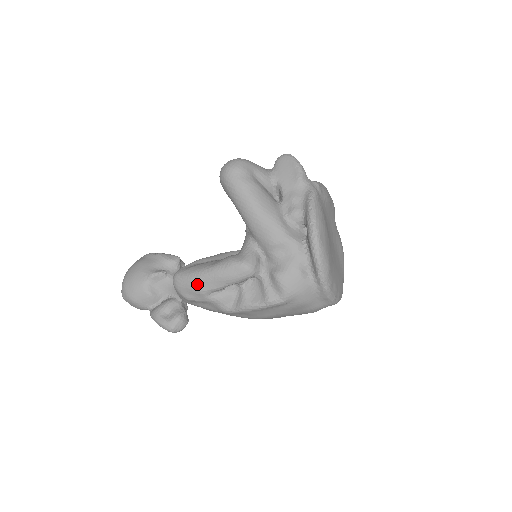
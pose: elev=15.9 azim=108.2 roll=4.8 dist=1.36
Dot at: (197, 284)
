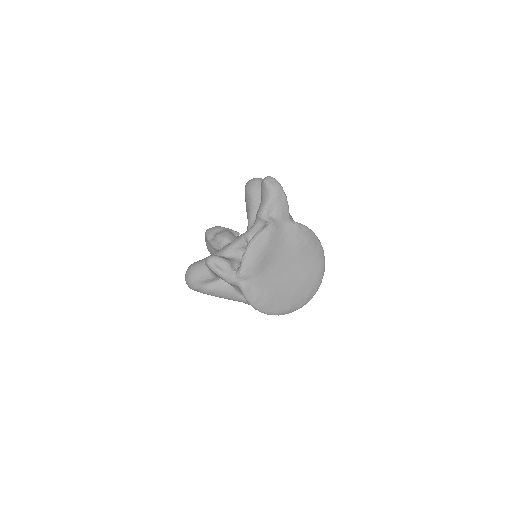
Dot at: occluded
